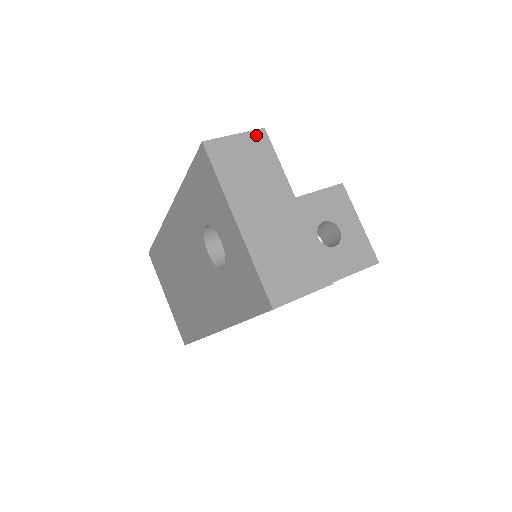
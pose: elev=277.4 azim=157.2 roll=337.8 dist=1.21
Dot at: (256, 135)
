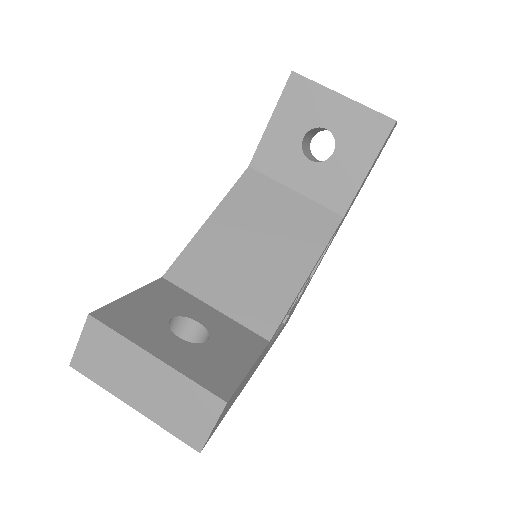
Dot at: (89, 326)
